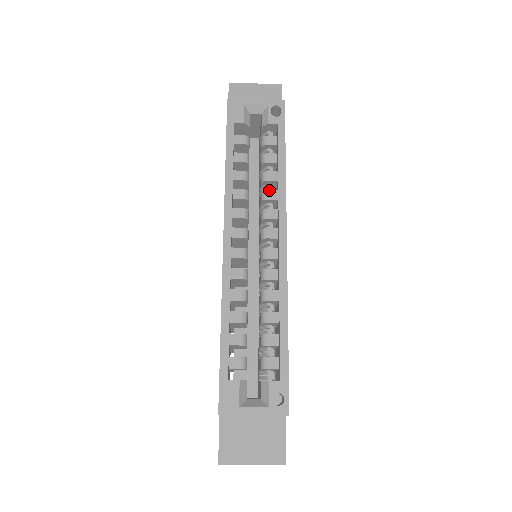
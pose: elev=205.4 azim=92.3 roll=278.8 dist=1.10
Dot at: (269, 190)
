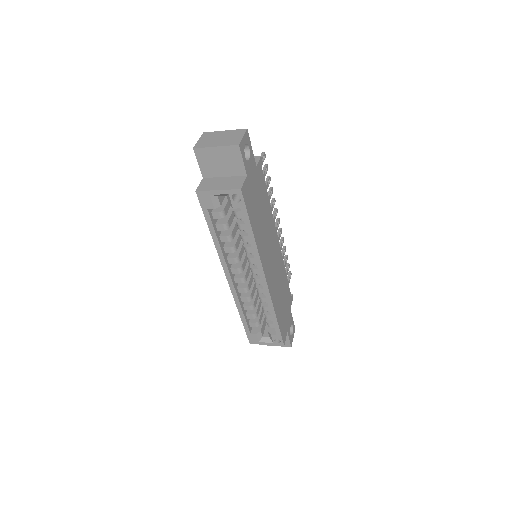
Dot at: (248, 248)
